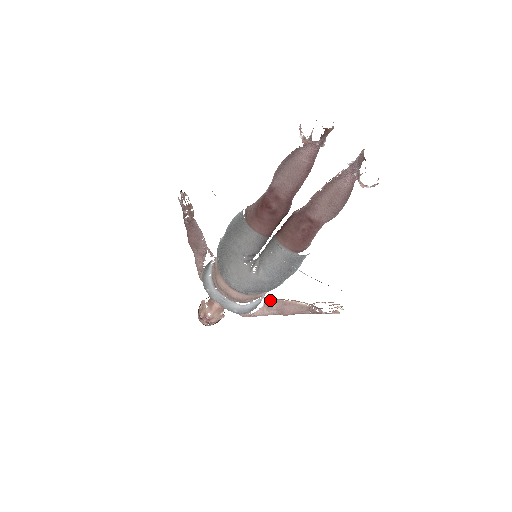
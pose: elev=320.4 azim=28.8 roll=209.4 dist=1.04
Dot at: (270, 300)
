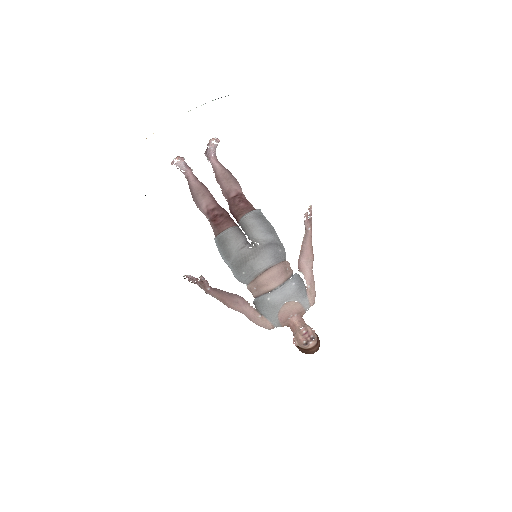
Dot at: (298, 265)
